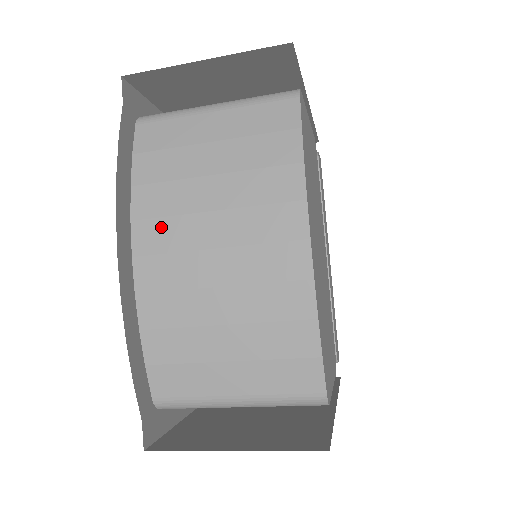
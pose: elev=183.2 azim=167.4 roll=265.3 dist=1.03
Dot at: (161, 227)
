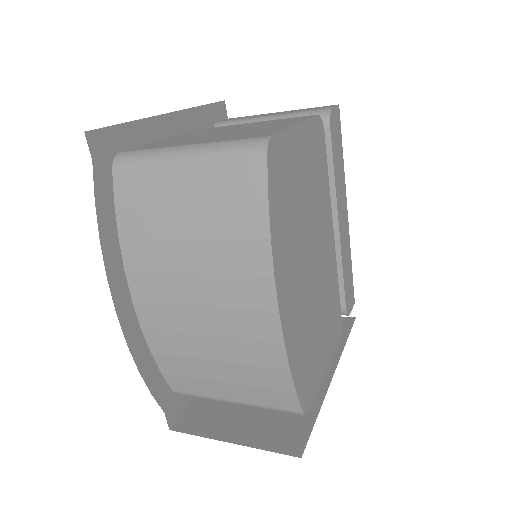
Dot at: (150, 280)
